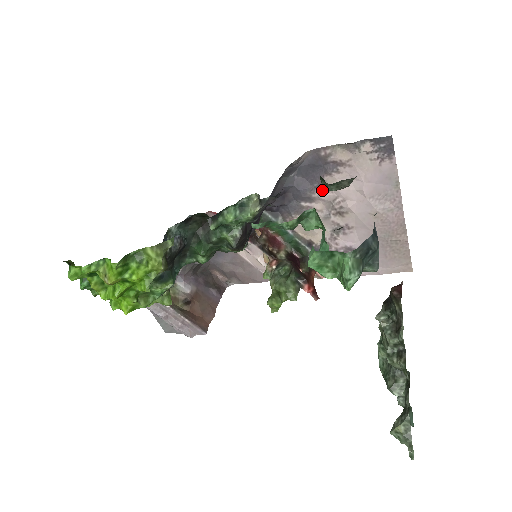
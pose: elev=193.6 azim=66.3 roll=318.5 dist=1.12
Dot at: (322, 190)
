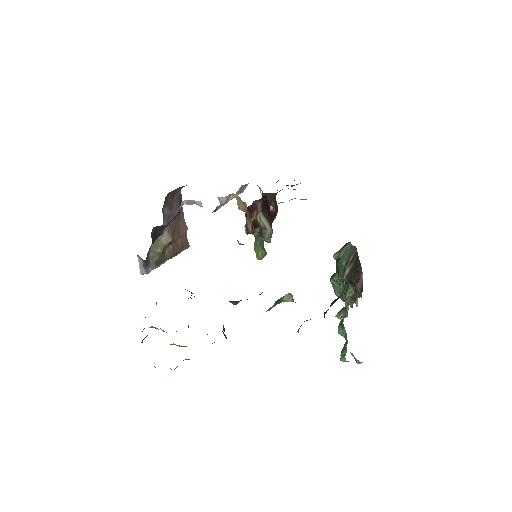
Dot at: occluded
